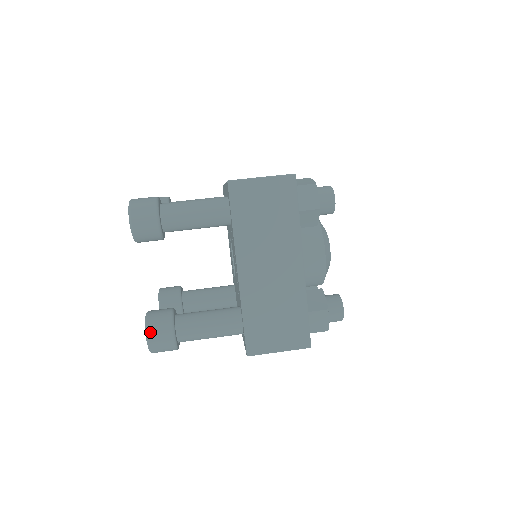
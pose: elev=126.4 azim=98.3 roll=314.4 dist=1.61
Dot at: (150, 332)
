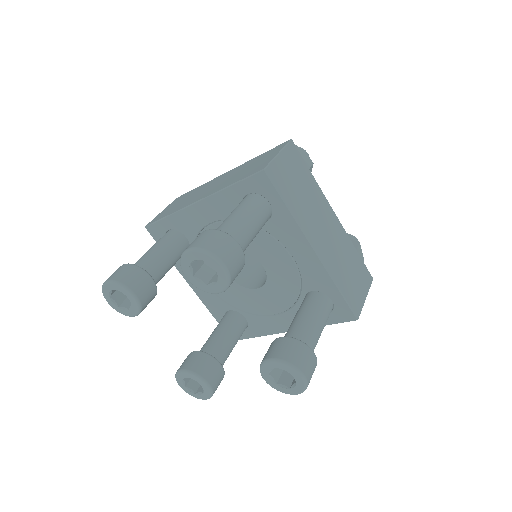
Dot at: (301, 367)
